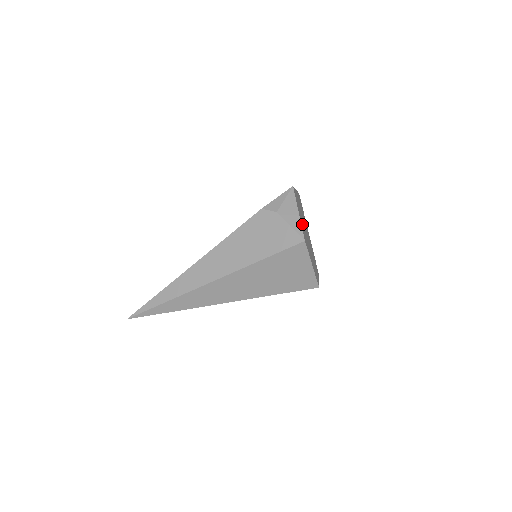
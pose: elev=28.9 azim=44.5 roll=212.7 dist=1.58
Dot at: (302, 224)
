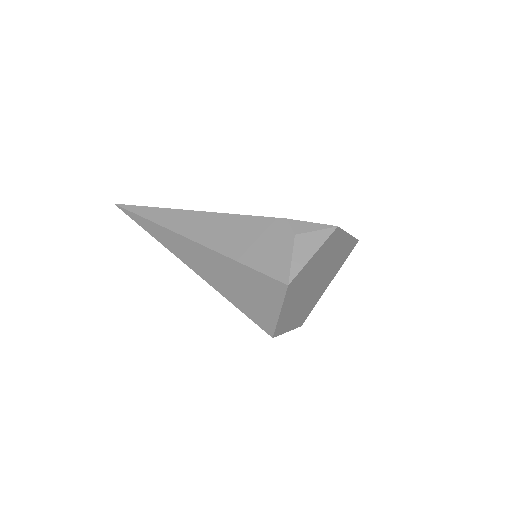
Dot at: (310, 268)
